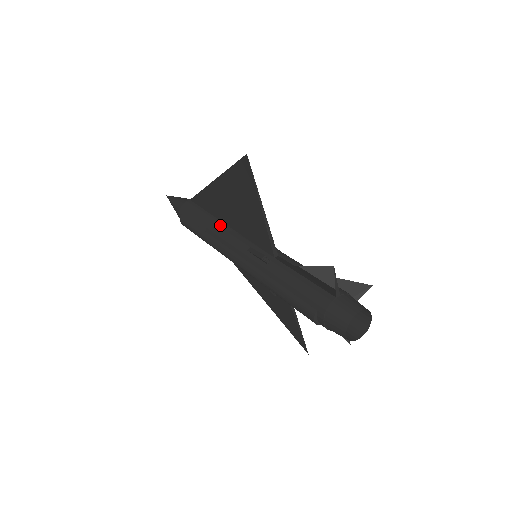
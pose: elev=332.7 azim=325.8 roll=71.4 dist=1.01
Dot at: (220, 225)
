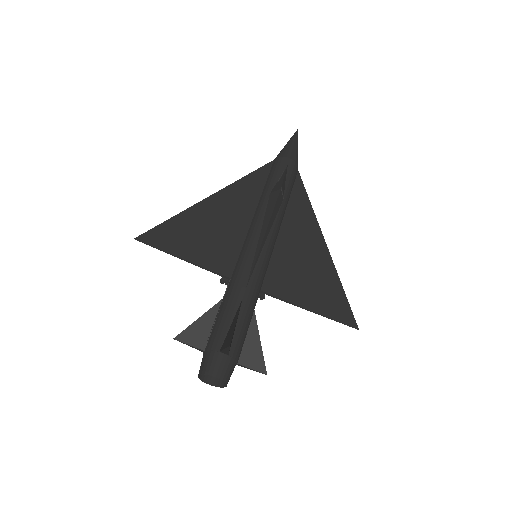
Dot at: occluded
